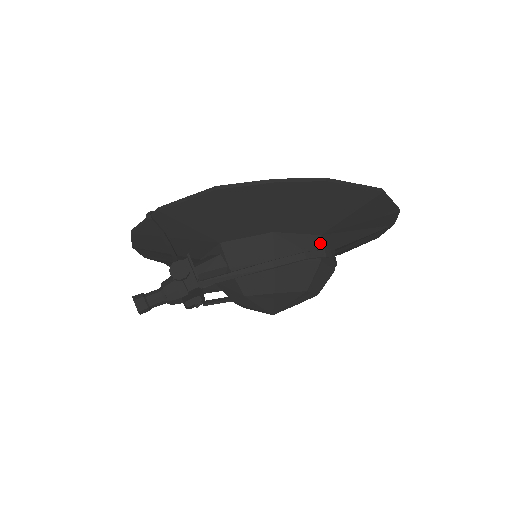
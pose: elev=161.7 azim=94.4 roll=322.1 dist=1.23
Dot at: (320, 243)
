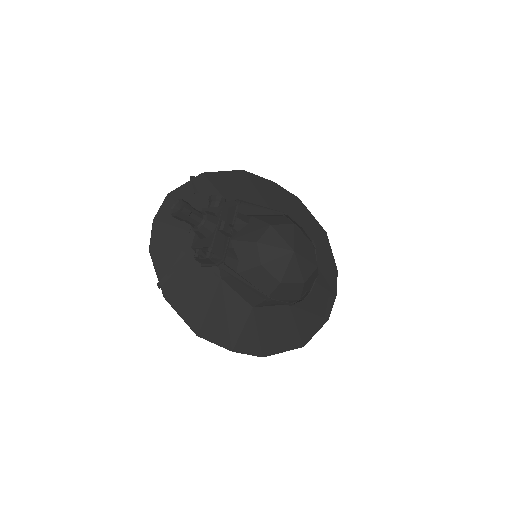
Dot at: occluded
